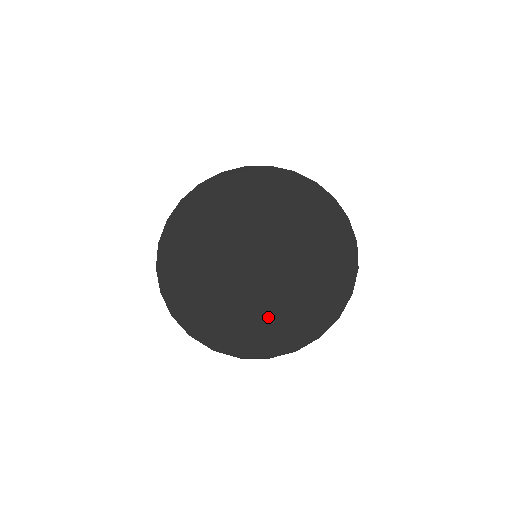
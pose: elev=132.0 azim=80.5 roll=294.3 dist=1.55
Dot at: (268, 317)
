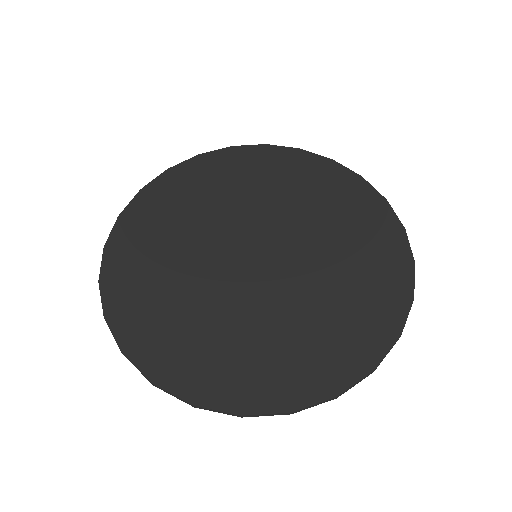
Dot at: (284, 343)
